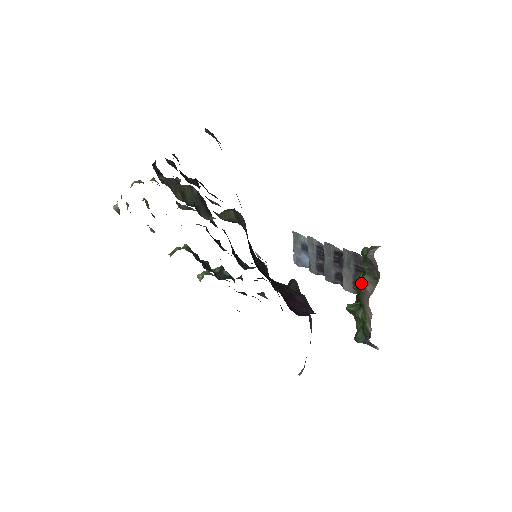
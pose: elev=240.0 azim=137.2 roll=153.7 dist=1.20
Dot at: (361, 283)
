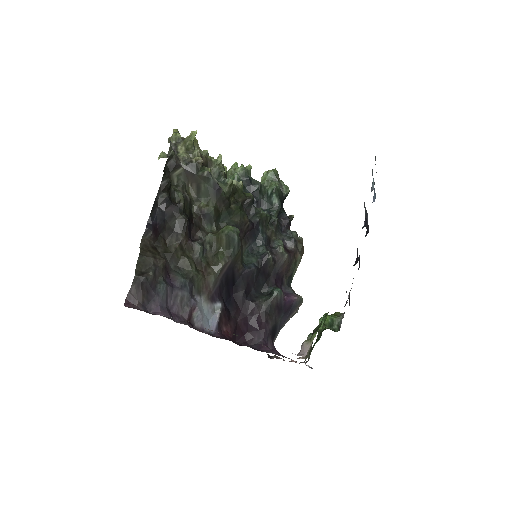
Dot at: occluded
